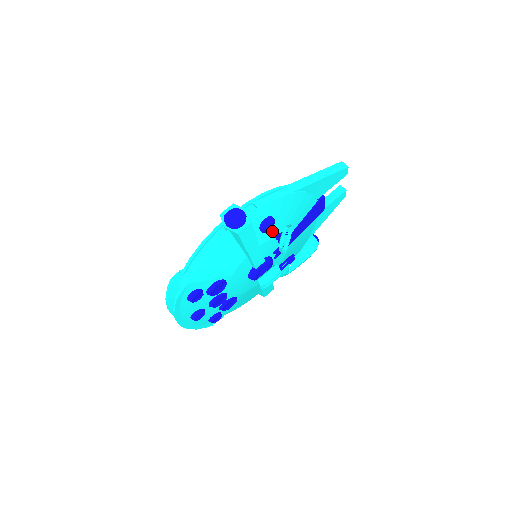
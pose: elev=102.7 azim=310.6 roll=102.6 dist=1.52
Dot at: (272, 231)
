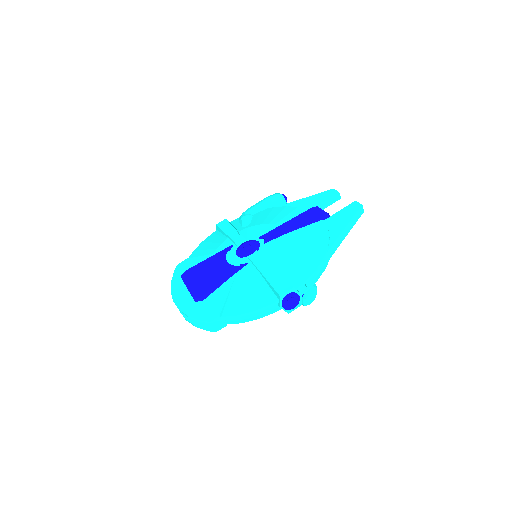
Dot at: occluded
